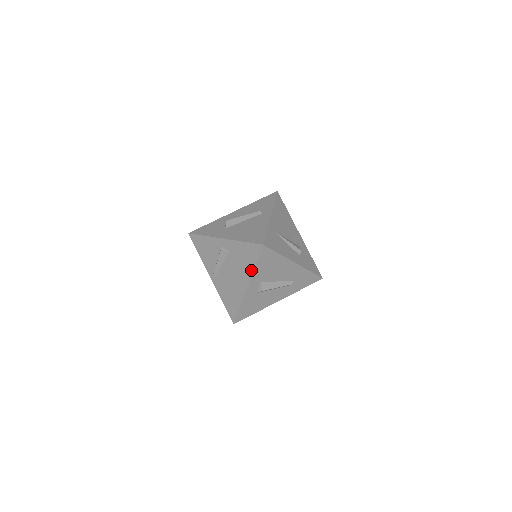
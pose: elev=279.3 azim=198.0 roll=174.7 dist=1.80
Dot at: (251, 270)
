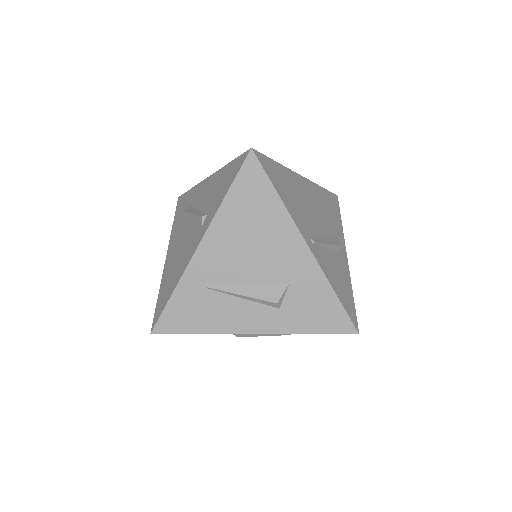
Dot at: occluded
